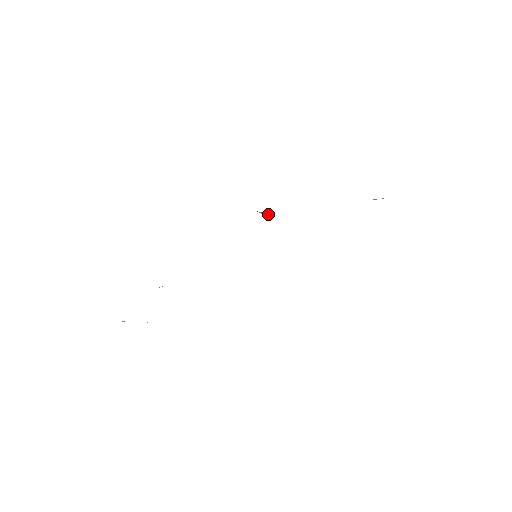
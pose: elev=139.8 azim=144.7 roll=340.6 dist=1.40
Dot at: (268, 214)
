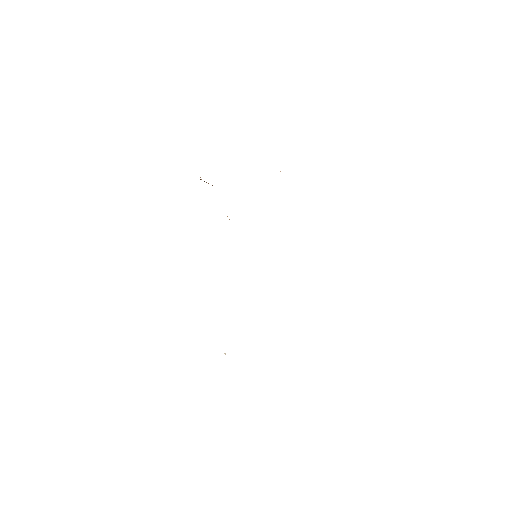
Dot at: occluded
